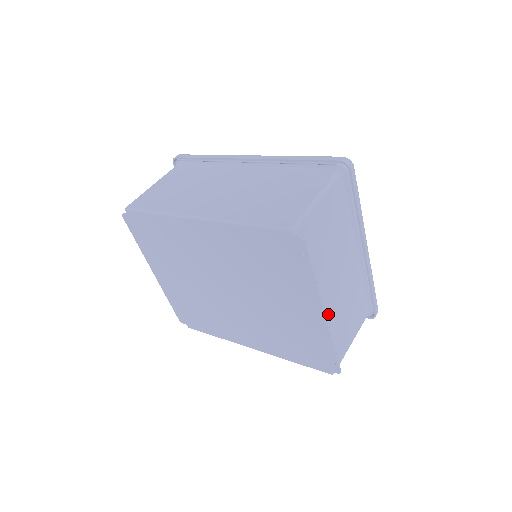
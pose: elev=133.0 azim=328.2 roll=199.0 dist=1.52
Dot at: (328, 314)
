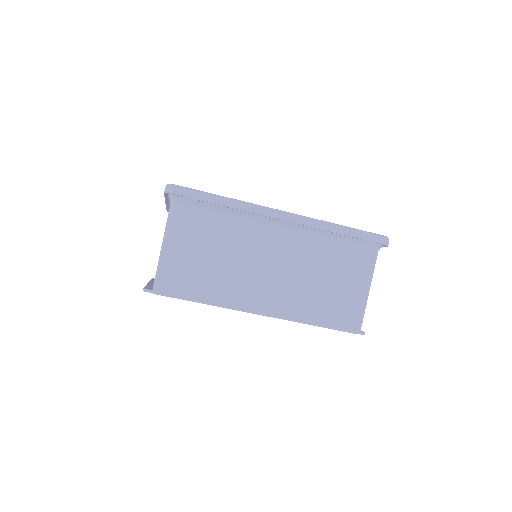
Dot at: occluded
